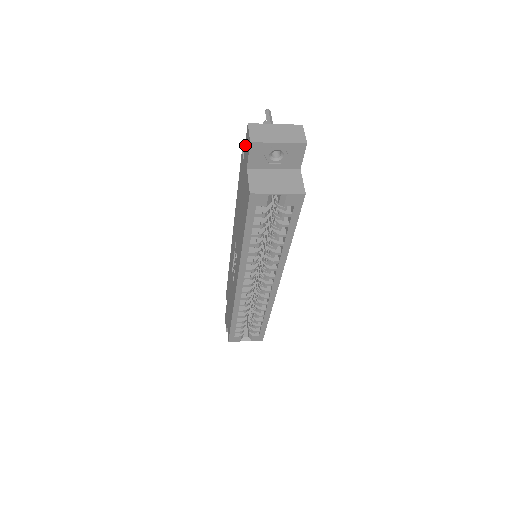
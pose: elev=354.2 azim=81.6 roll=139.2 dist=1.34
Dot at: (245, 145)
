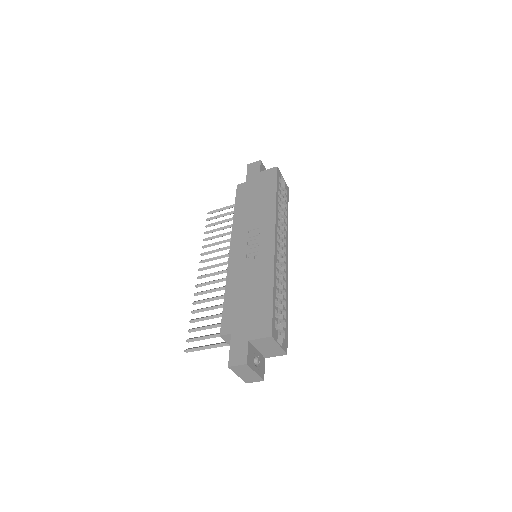
Dot at: (248, 173)
